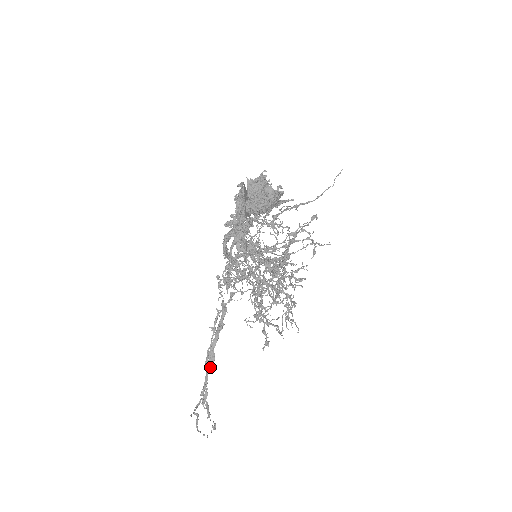
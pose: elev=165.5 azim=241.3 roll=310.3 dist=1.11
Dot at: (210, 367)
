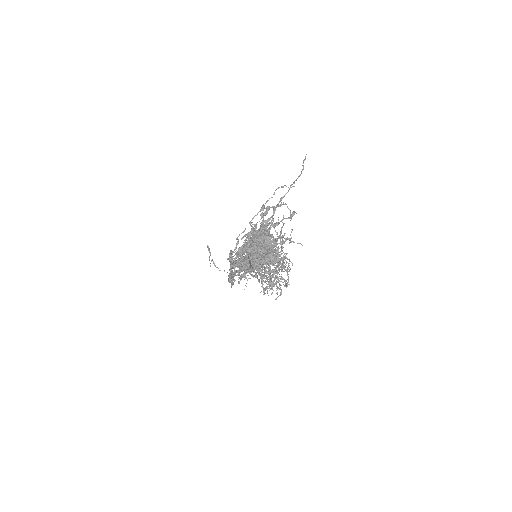
Dot at: (231, 278)
